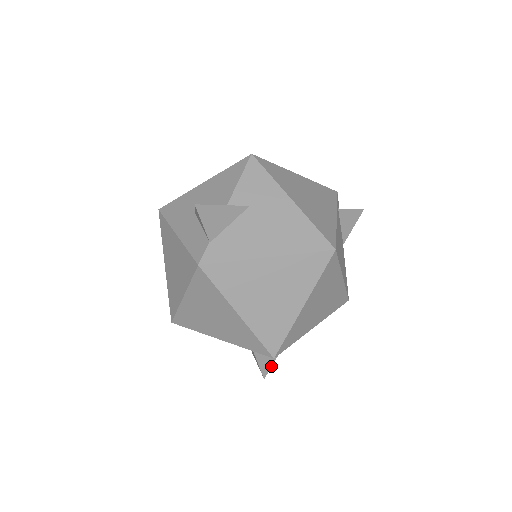
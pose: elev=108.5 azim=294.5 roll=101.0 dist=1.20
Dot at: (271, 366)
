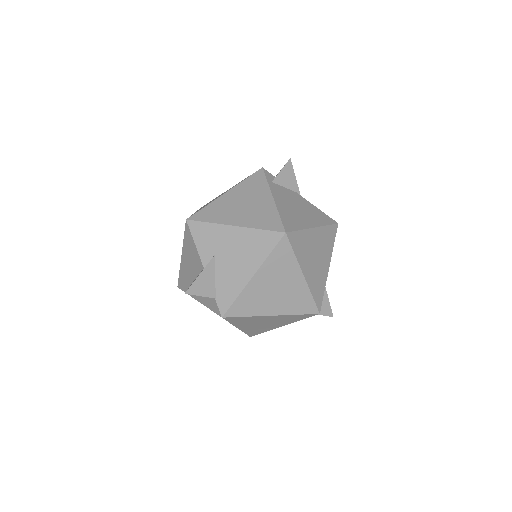
Dot at: (330, 307)
